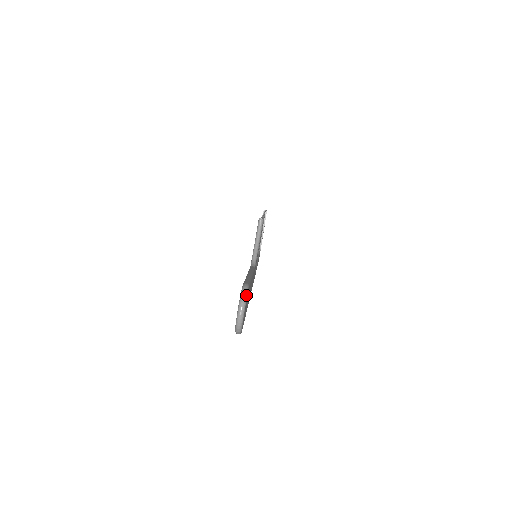
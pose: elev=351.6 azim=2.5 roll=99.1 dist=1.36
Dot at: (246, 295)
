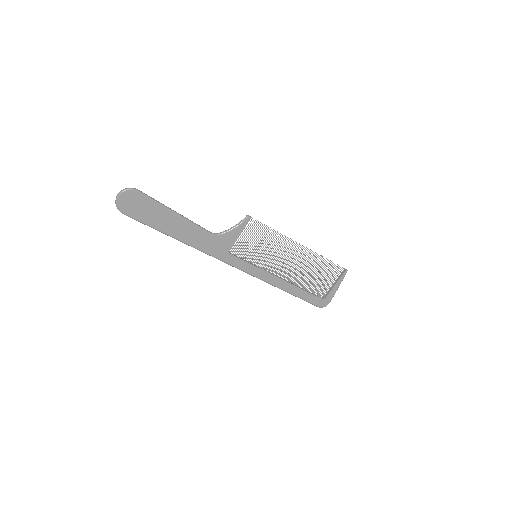
Dot at: (127, 189)
